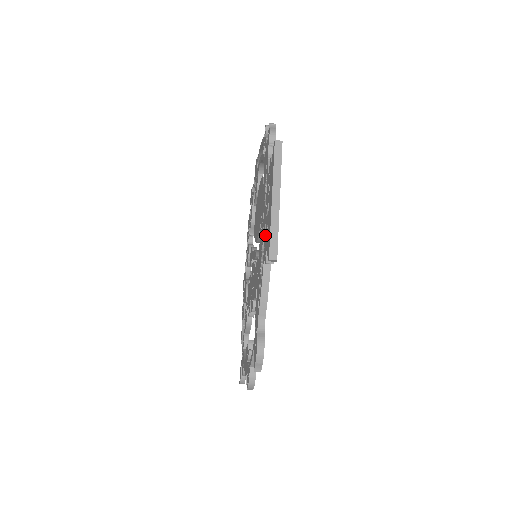
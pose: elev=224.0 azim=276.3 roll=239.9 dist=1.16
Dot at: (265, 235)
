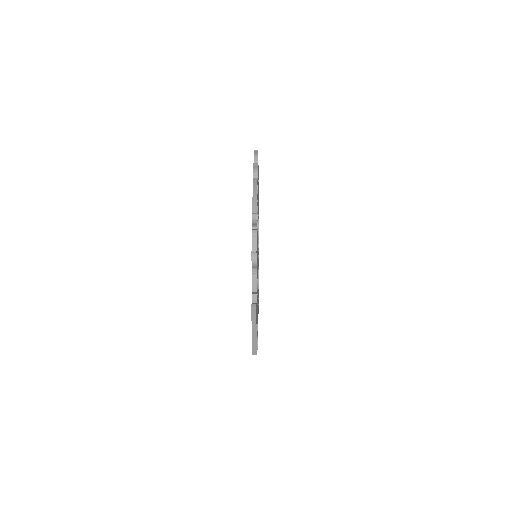
Dot at: occluded
